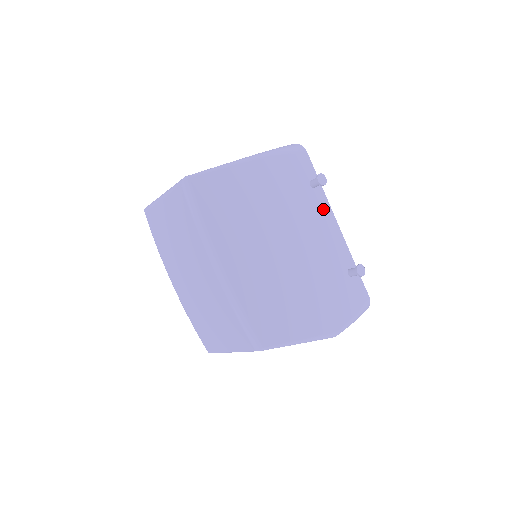
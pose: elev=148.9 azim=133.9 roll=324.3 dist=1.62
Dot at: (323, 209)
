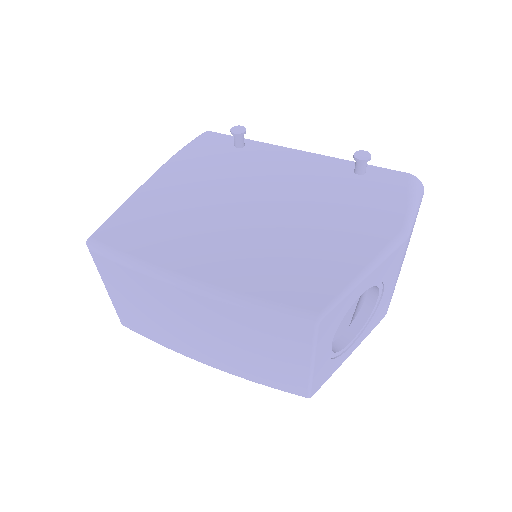
Dot at: (271, 153)
